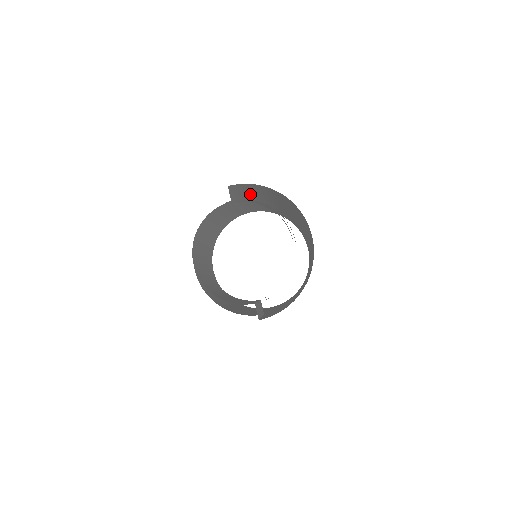
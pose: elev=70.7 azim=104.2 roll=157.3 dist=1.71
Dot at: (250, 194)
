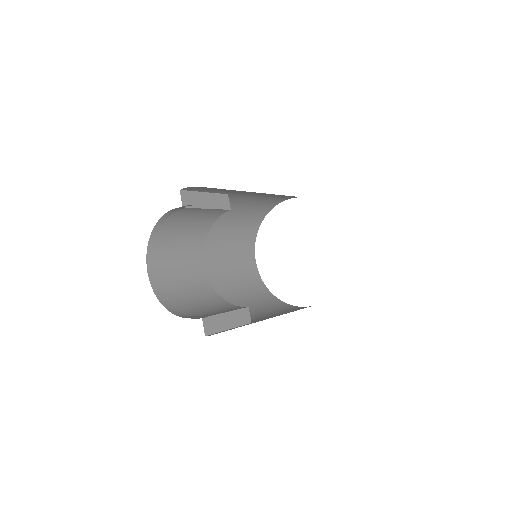
Dot at: (233, 190)
